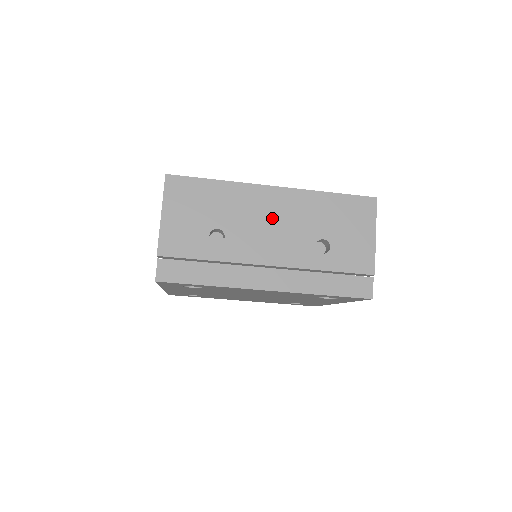
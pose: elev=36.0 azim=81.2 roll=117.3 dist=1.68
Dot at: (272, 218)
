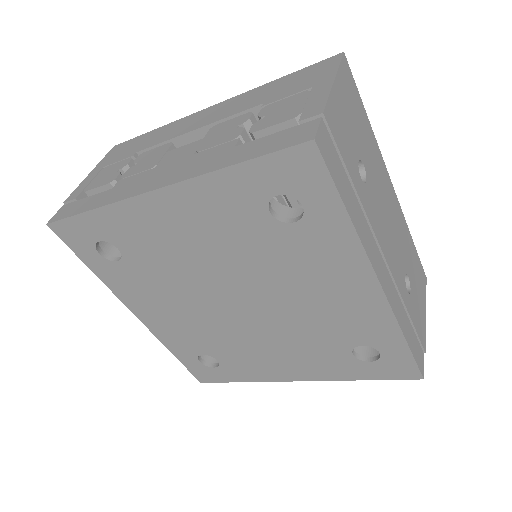
Dot at: (390, 211)
